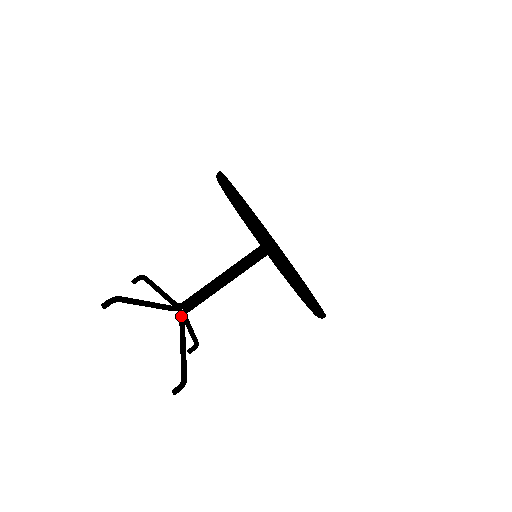
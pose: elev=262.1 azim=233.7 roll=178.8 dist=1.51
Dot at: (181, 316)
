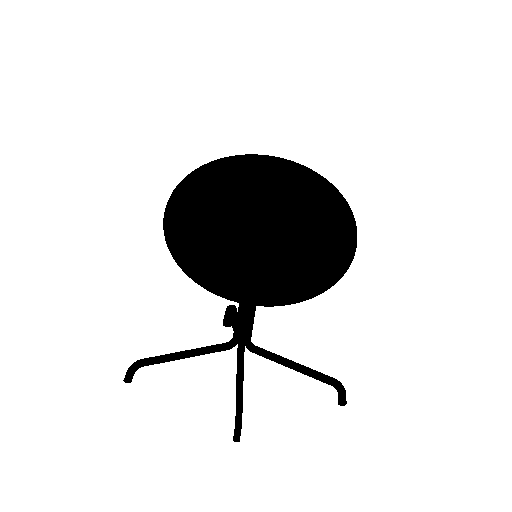
Dot at: (251, 344)
